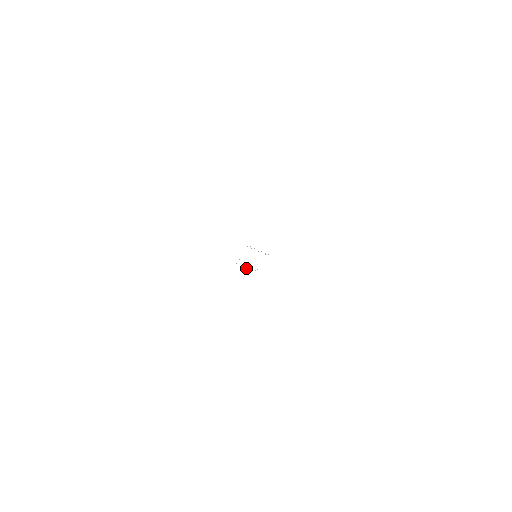
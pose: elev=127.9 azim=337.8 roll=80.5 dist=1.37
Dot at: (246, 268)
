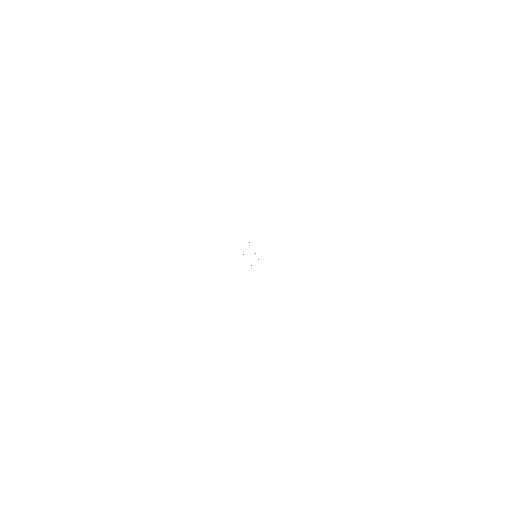
Dot at: occluded
